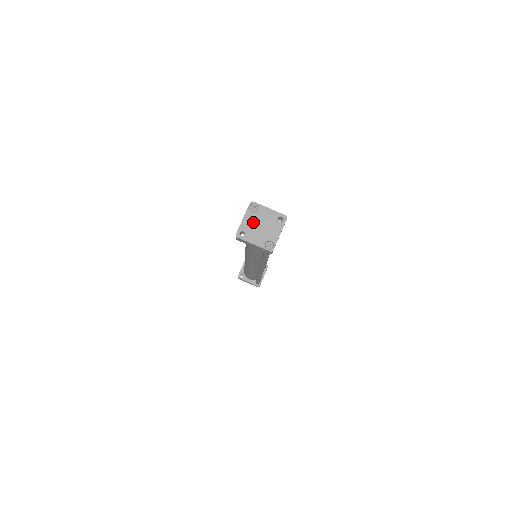
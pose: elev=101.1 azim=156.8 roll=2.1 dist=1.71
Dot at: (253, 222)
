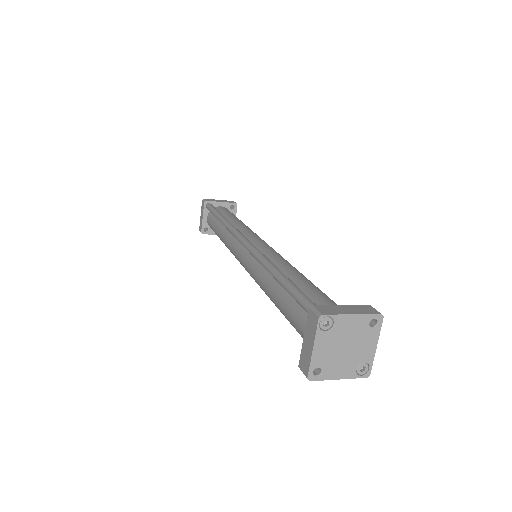
Dot at: (331, 347)
